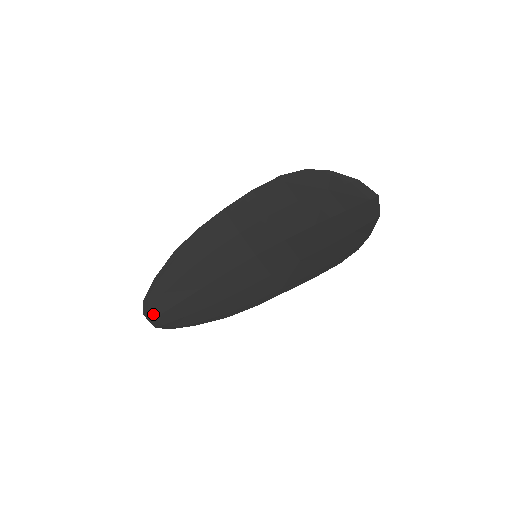
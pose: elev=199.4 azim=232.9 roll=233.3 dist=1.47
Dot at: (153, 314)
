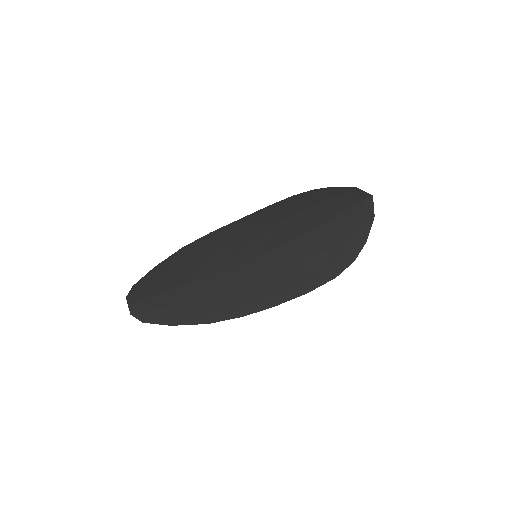
Dot at: (136, 298)
